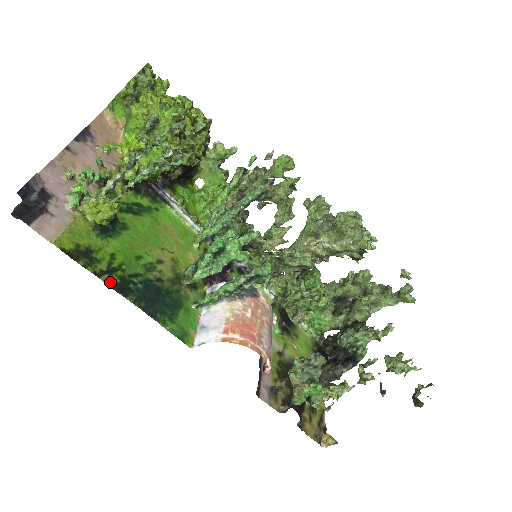
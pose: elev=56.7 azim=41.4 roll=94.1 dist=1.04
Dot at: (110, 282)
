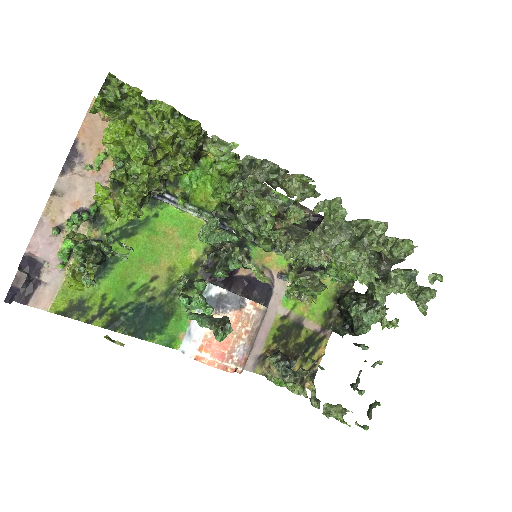
Dot at: (101, 323)
